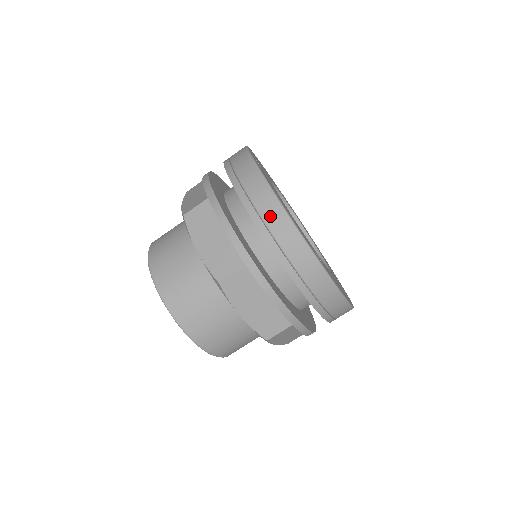
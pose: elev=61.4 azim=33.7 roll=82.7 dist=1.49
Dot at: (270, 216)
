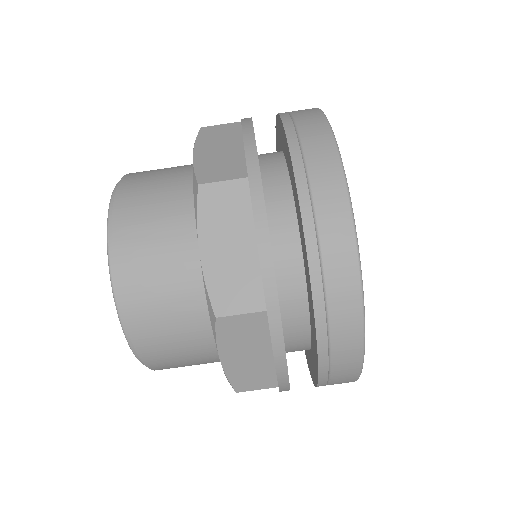
Dot at: (311, 136)
